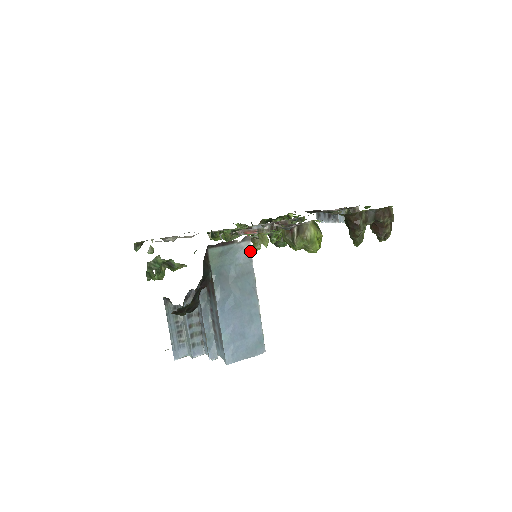
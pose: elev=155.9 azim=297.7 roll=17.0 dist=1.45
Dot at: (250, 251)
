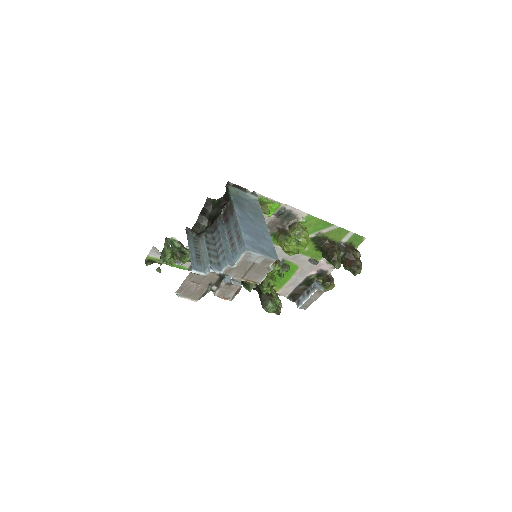
Dot at: (258, 202)
